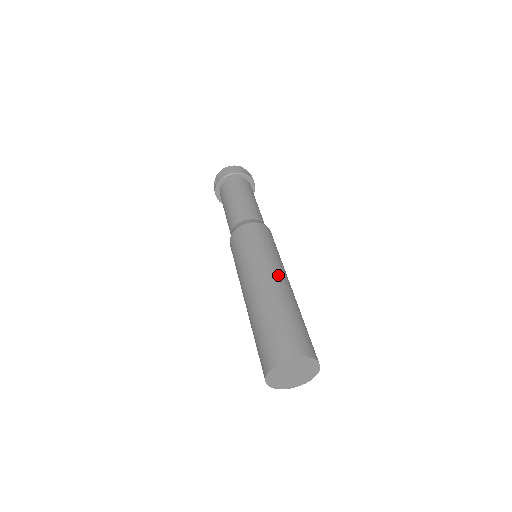
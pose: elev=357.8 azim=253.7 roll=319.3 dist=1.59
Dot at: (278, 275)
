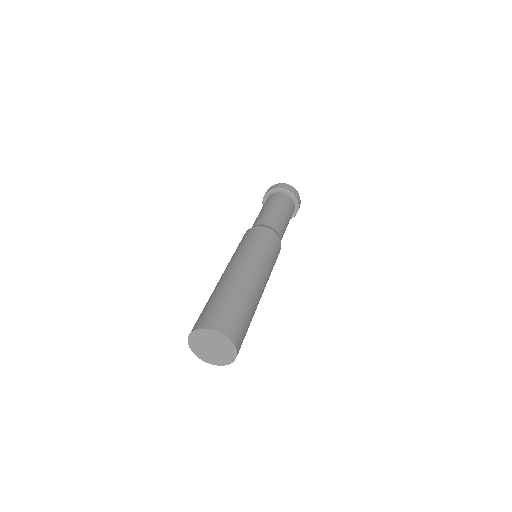
Dot at: (237, 266)
